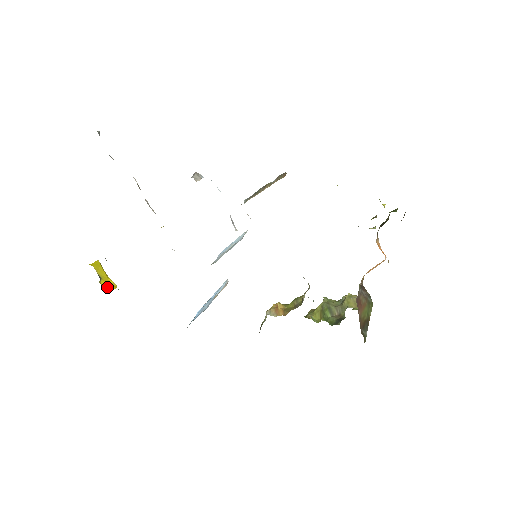
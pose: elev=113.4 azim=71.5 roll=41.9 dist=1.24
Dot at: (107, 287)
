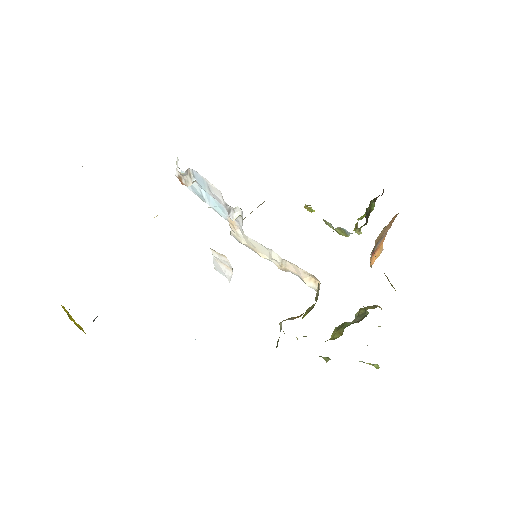
Dot at: (76, 325)
